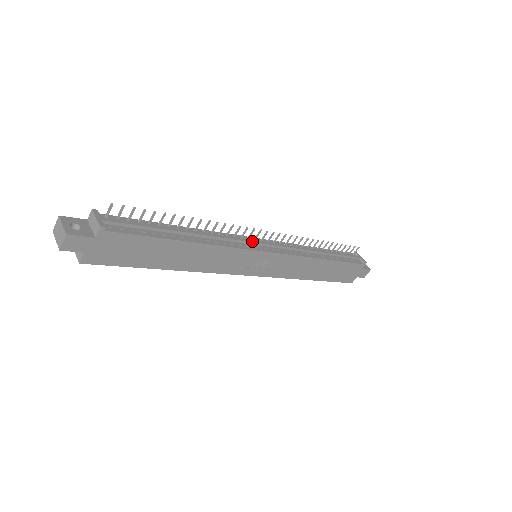
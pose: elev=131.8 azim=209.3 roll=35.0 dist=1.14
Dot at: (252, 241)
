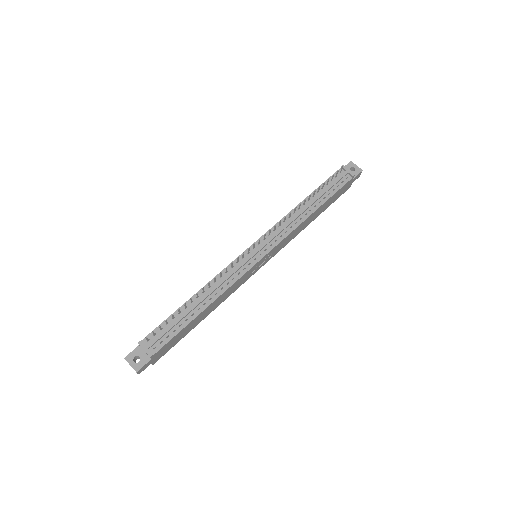
Dot at: (247, 260)
